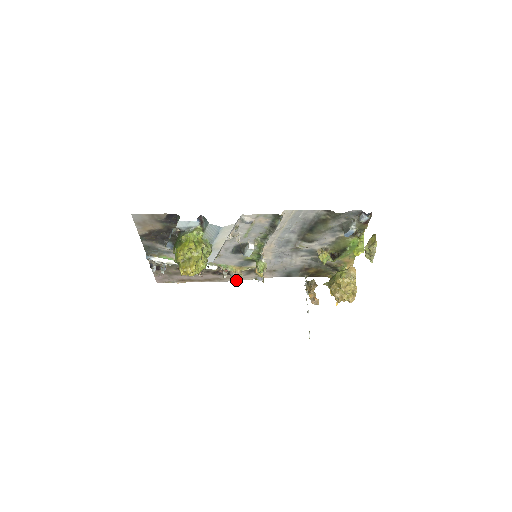
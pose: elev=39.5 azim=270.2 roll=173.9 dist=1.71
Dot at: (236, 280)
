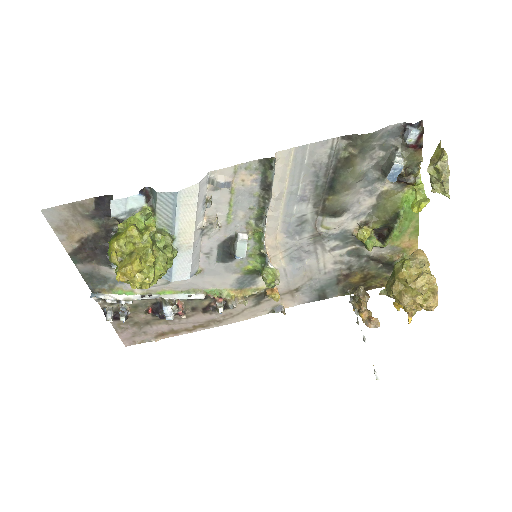
Dot at: (243, 319)
